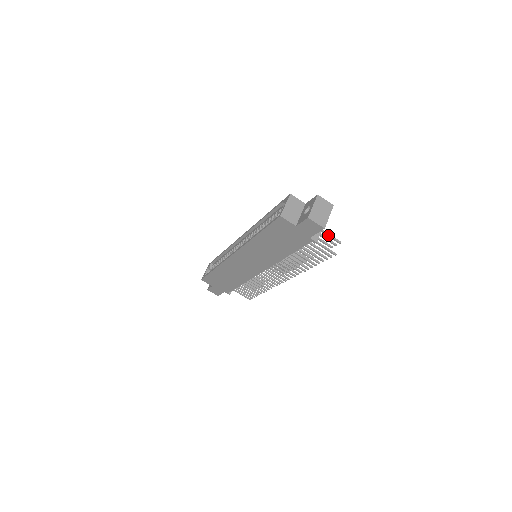
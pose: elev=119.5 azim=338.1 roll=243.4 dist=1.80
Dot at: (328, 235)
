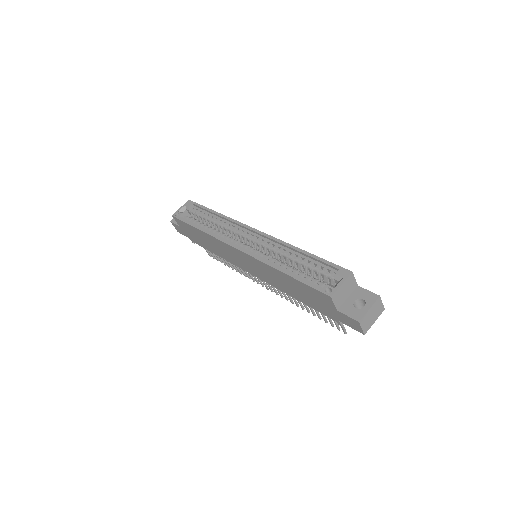
Dot at: occluded
